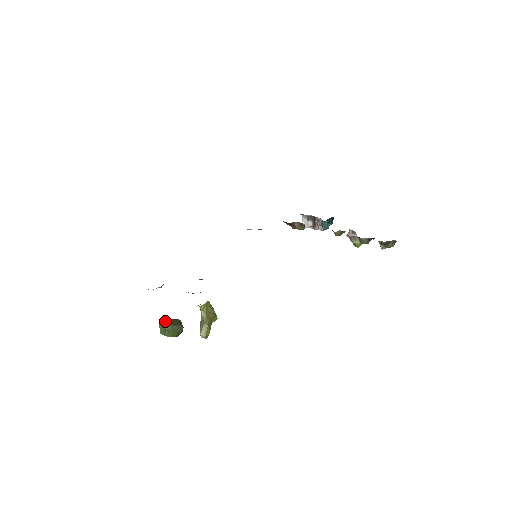
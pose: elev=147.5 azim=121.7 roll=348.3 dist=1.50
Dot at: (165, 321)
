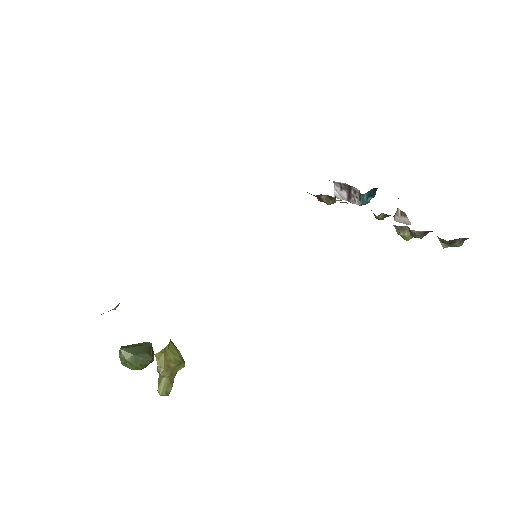
Dot at: (126, 350)
